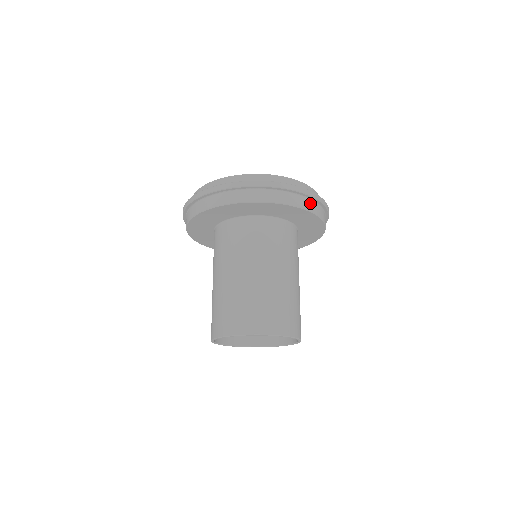
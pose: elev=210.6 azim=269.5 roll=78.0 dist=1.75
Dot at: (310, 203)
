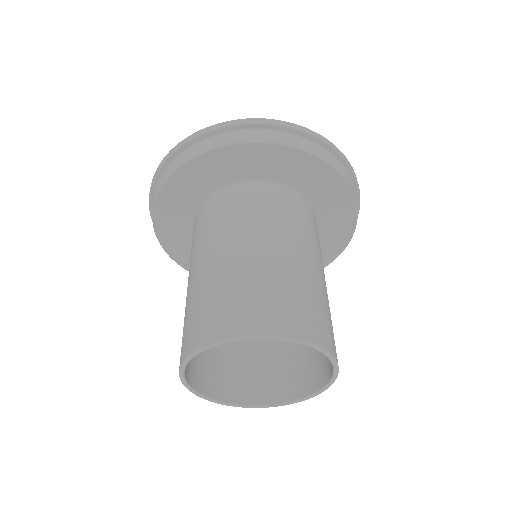
Dot at: (346, 175)
